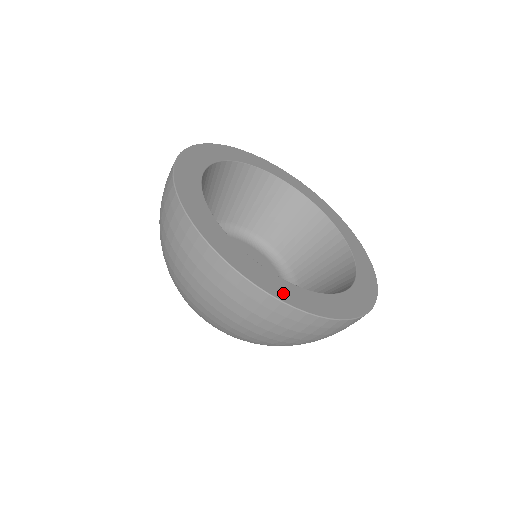
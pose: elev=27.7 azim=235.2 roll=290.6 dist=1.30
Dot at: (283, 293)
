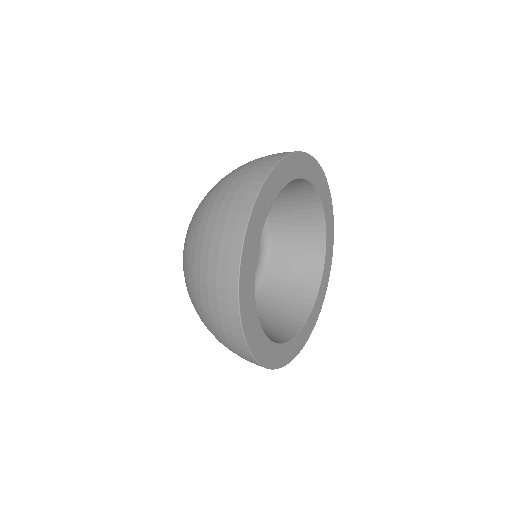
Dot at: (275, 360)
